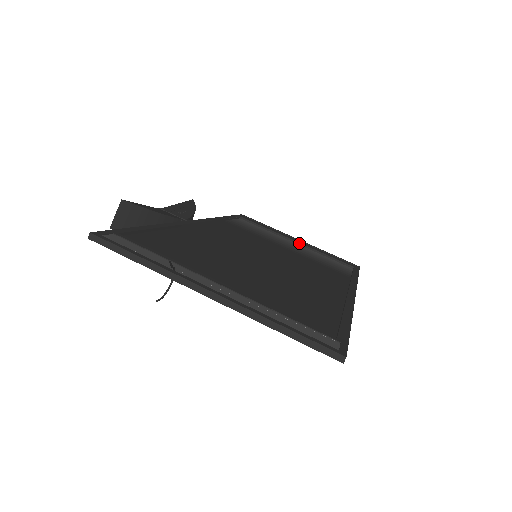
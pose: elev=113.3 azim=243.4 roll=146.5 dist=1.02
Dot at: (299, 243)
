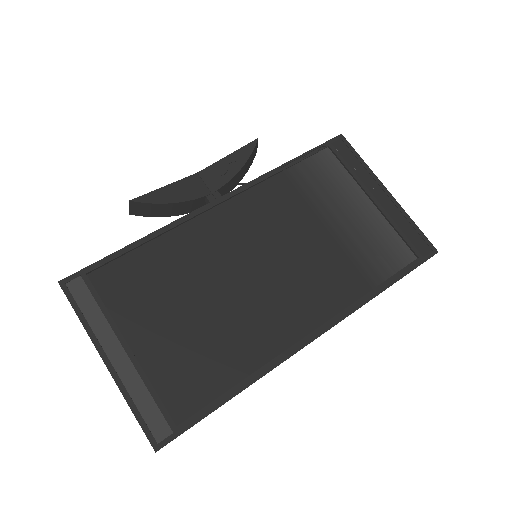
Dot at: (374, 203)
